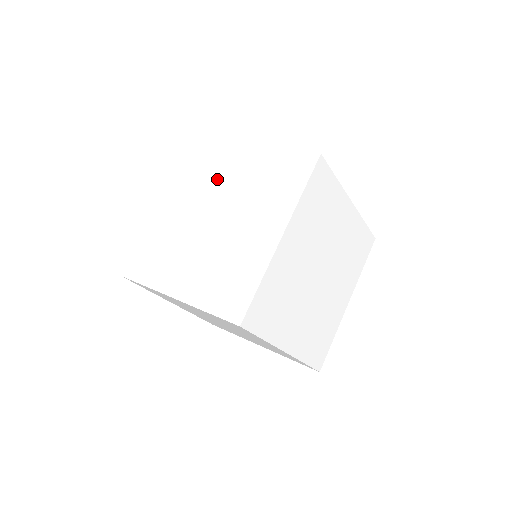
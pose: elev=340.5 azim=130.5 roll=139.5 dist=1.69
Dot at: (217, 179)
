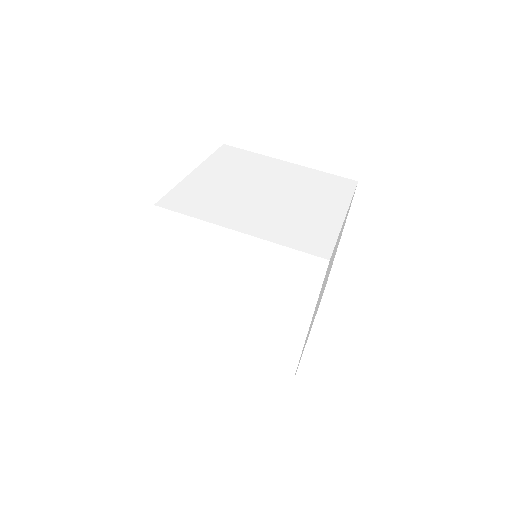
Dot at: (213, 261)
